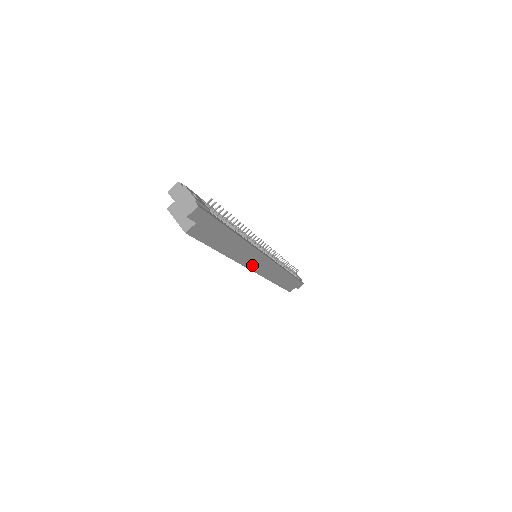
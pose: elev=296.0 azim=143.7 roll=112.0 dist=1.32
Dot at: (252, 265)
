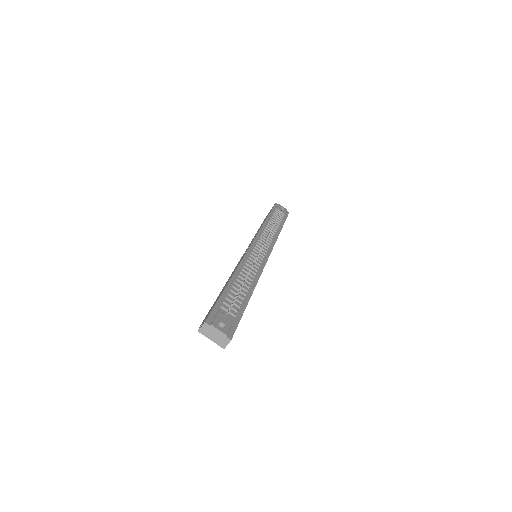
Dot at: occluded
